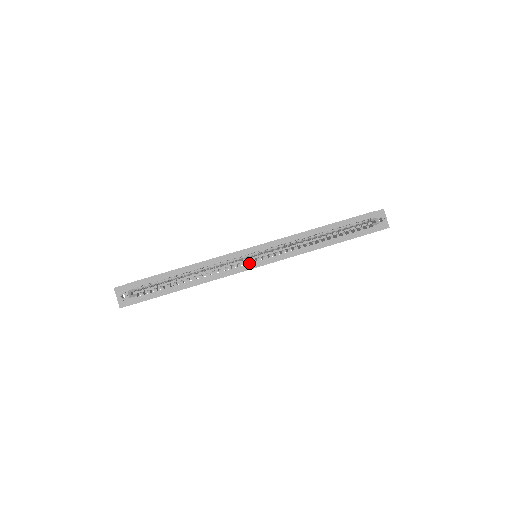
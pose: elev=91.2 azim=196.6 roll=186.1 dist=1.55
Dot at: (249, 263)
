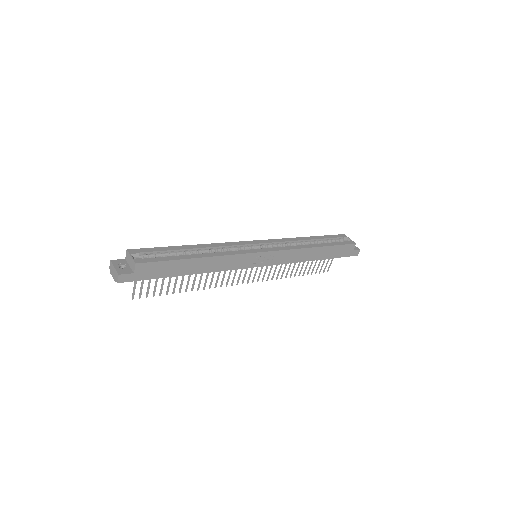
Dot at: (254, 249)
